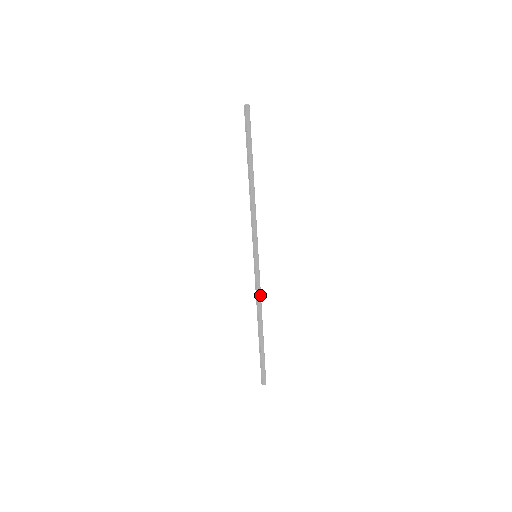
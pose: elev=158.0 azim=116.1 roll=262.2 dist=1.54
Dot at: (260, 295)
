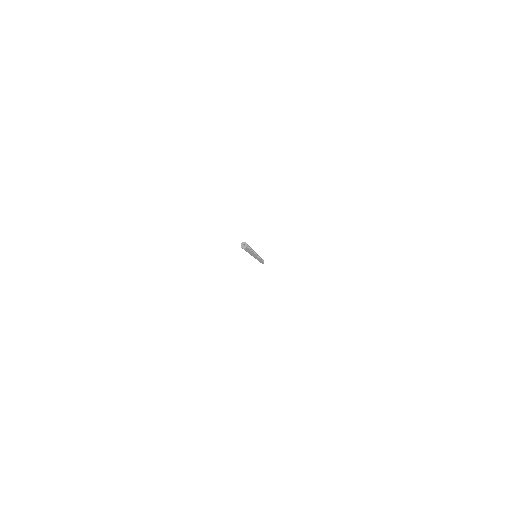
Dot at: occluded
